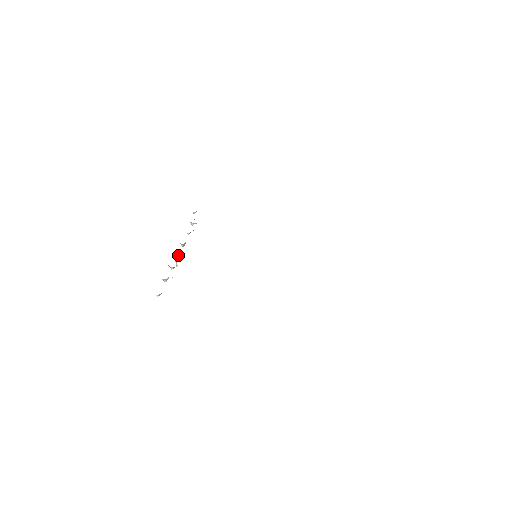
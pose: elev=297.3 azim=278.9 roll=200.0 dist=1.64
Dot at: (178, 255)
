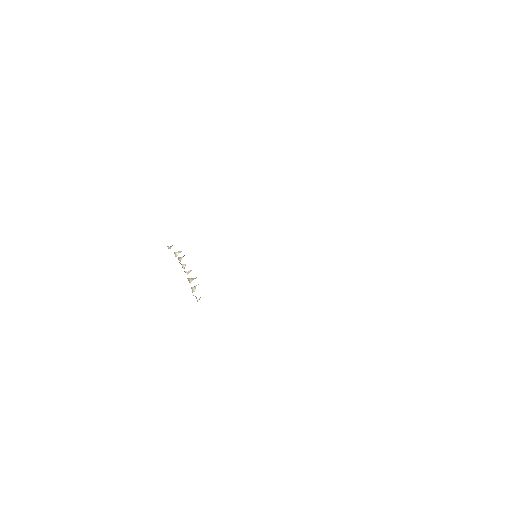
Dot at: (189, 271)
